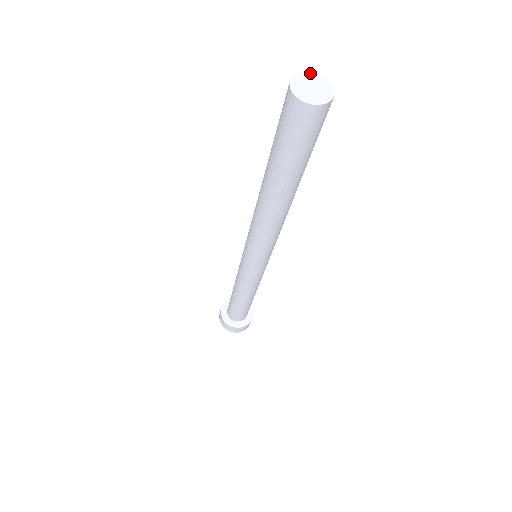
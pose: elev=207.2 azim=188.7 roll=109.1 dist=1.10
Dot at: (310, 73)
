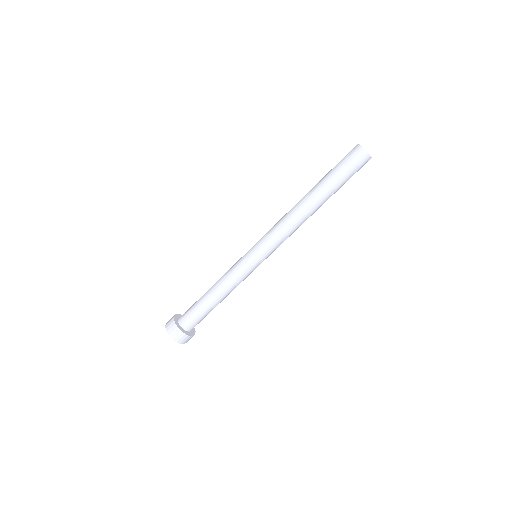
Dot at: occluded
